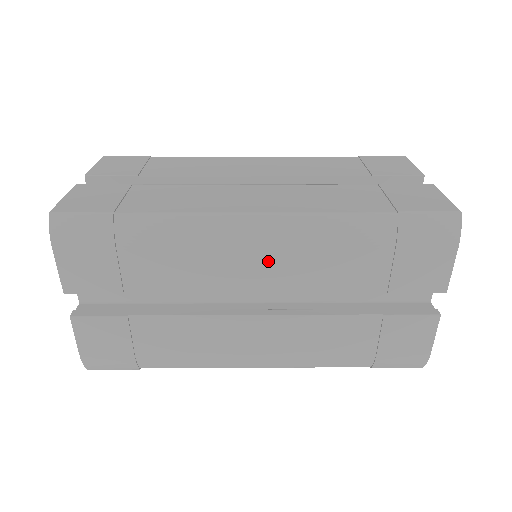
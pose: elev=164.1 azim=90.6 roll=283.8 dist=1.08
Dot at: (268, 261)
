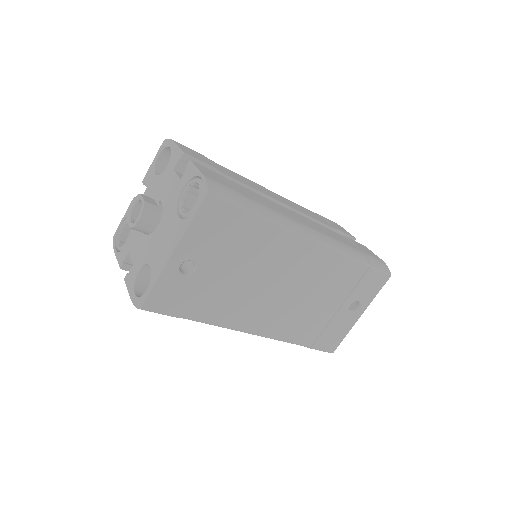
Dot at: (278, 196)
